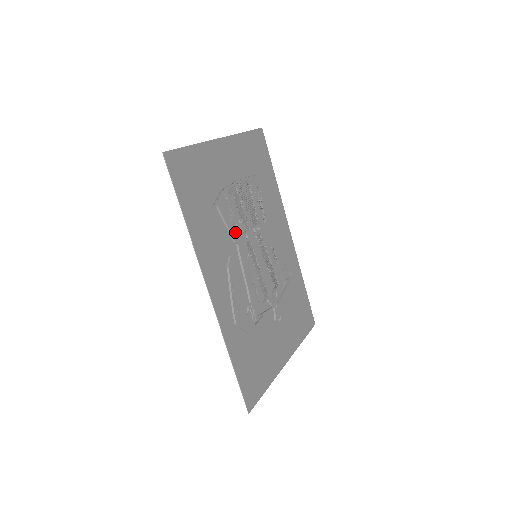
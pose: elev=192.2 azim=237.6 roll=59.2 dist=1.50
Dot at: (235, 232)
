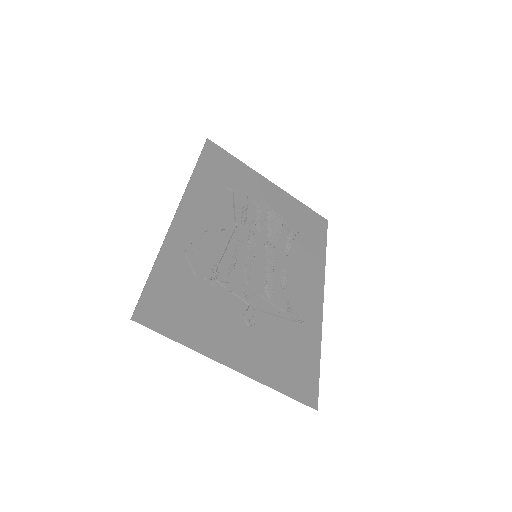
Dot at: (241, 218)
